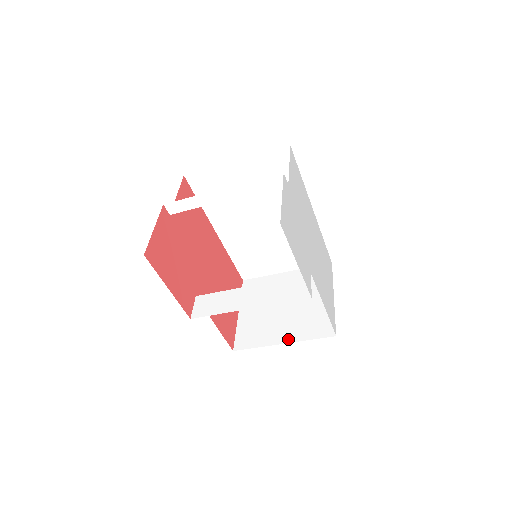
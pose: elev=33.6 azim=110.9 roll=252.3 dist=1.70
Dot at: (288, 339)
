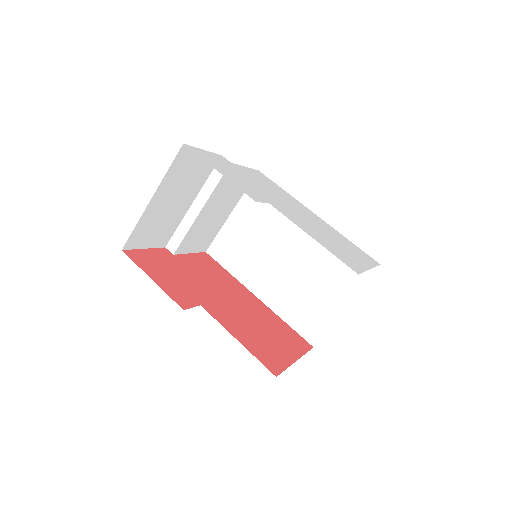
Dot at: occluded
